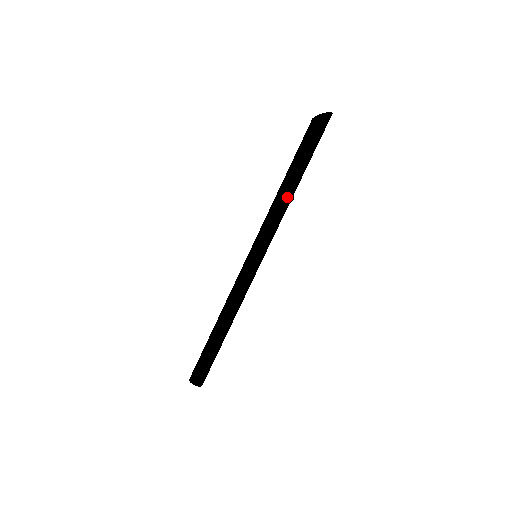
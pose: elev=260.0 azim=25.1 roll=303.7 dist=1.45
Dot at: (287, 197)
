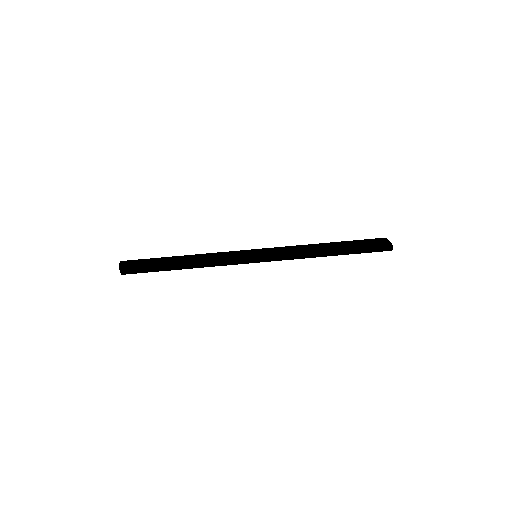
Dot at: (316, 255)
